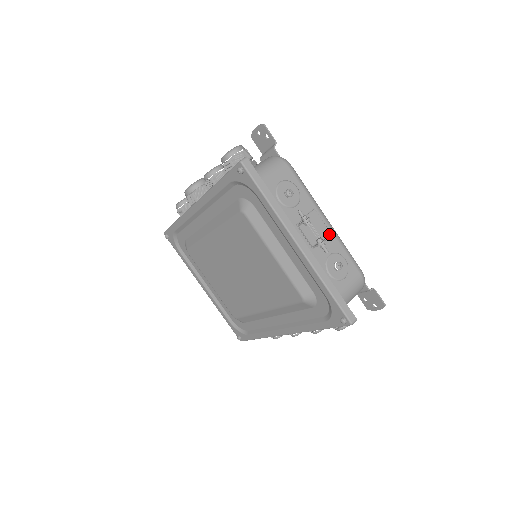
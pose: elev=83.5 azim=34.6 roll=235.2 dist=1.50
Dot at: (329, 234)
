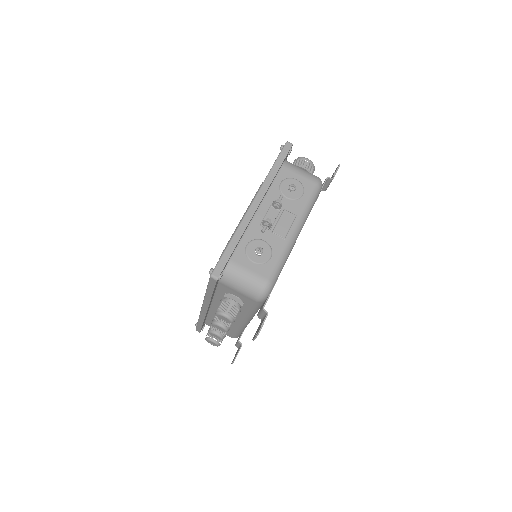
Dot at: (283, 235)
